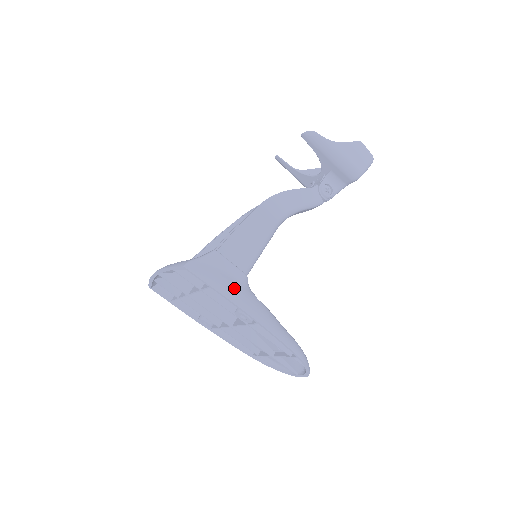
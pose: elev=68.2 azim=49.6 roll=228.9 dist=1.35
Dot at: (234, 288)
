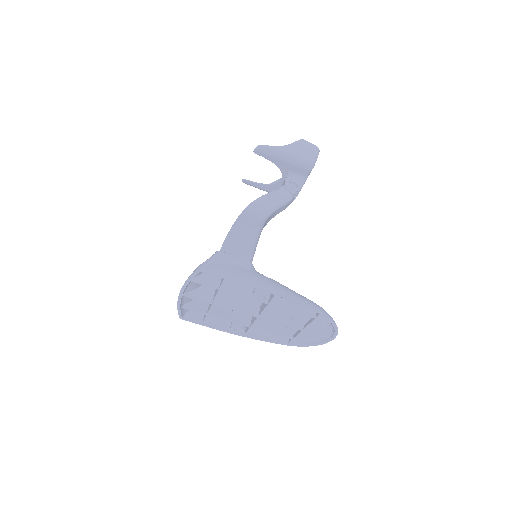
Dot at: (244, 273)
